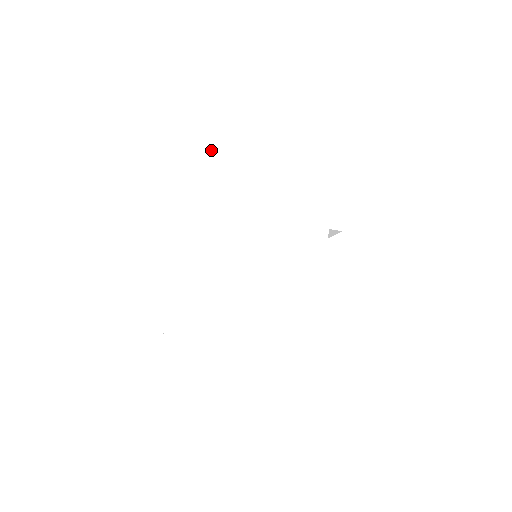
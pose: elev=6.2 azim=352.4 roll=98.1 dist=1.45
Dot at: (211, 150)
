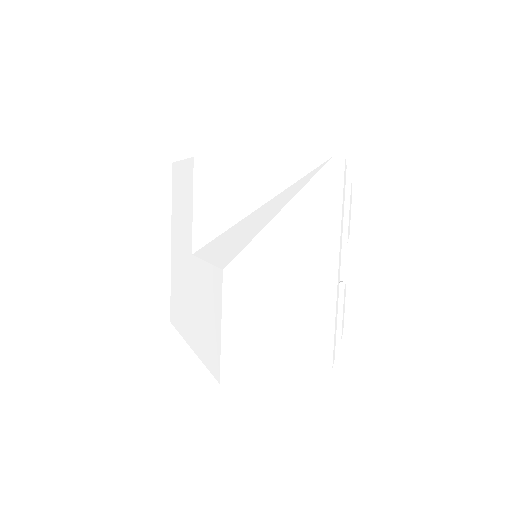
Dot at: (208, 162)
